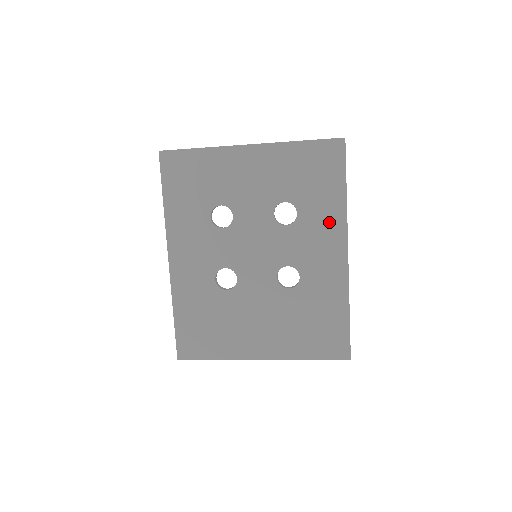
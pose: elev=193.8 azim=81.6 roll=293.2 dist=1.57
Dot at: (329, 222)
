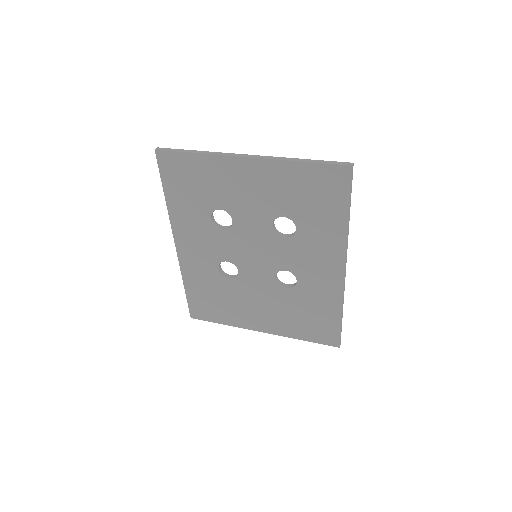
Dot at: (328, 242)
